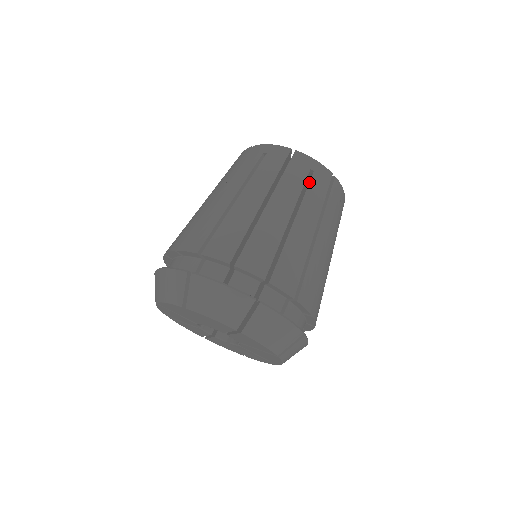
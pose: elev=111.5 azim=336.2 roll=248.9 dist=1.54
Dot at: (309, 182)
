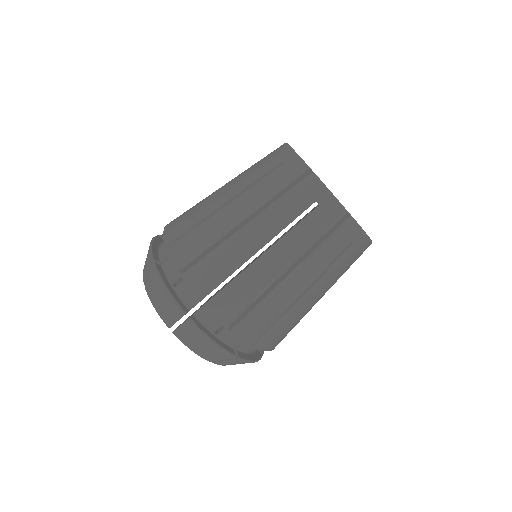
Dot at: occluded
